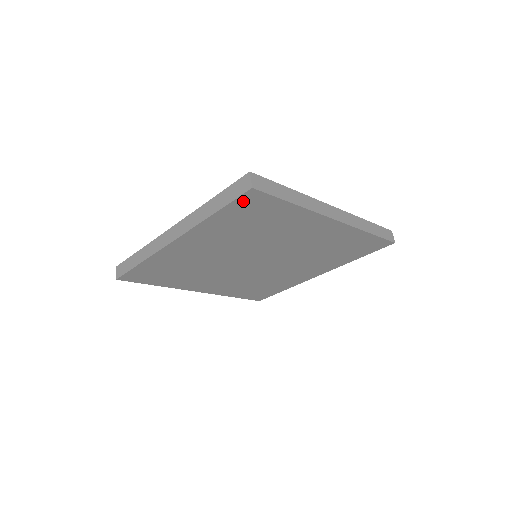
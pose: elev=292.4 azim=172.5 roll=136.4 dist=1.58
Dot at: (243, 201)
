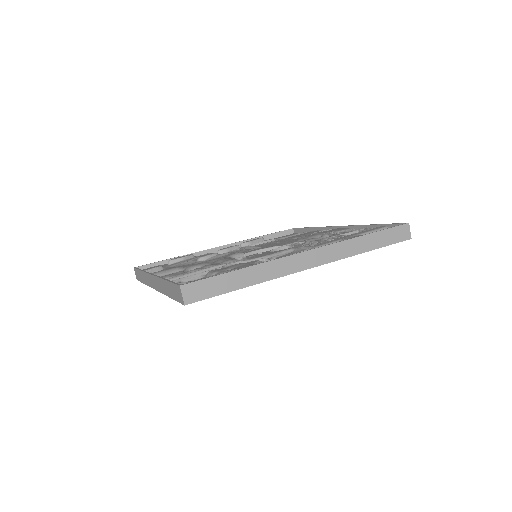
Dot at: occluded
